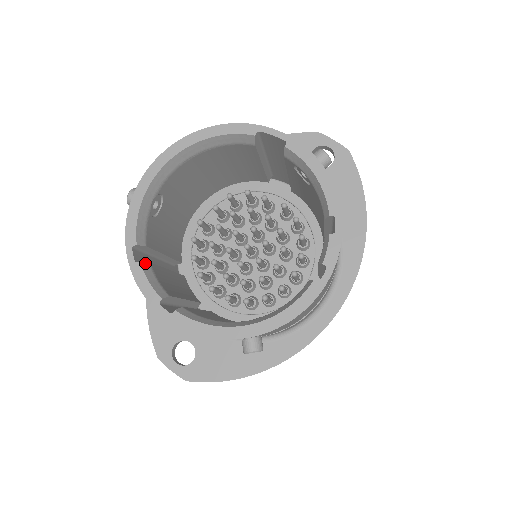
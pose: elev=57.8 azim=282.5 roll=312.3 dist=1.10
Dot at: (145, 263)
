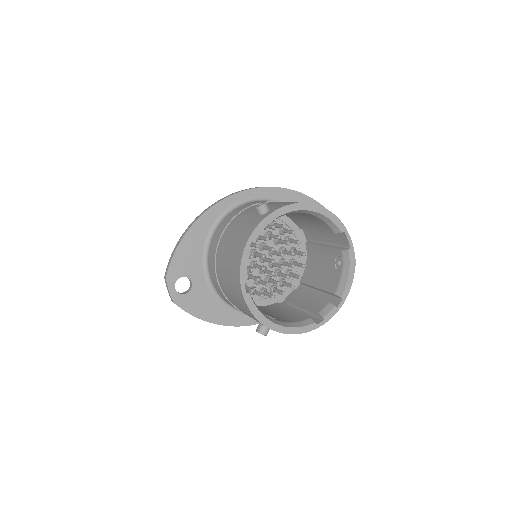
Dot at: (249, 254)
